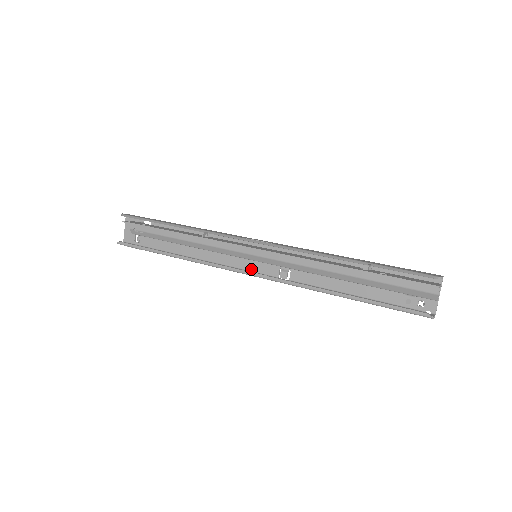
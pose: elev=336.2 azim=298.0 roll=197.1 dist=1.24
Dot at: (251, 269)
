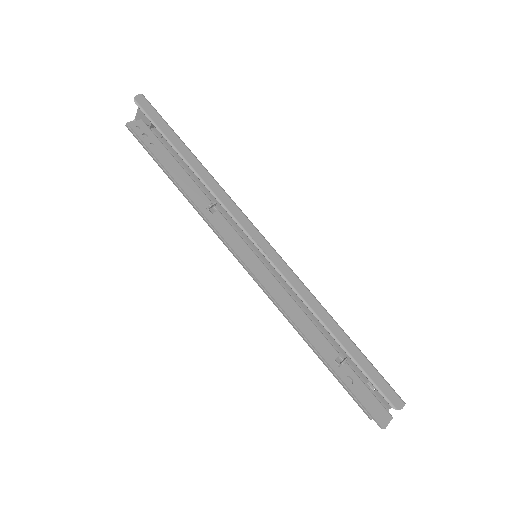
Dot at: occluded
